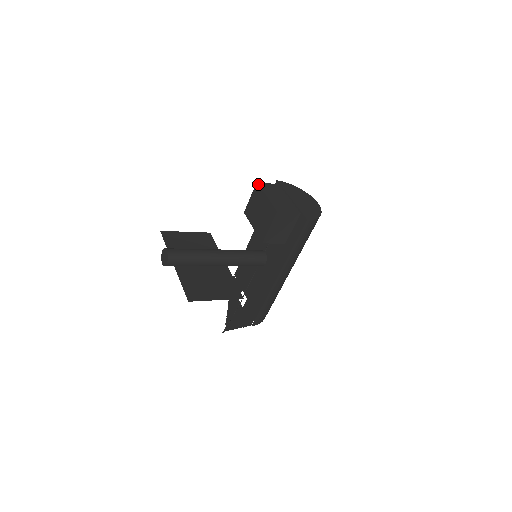
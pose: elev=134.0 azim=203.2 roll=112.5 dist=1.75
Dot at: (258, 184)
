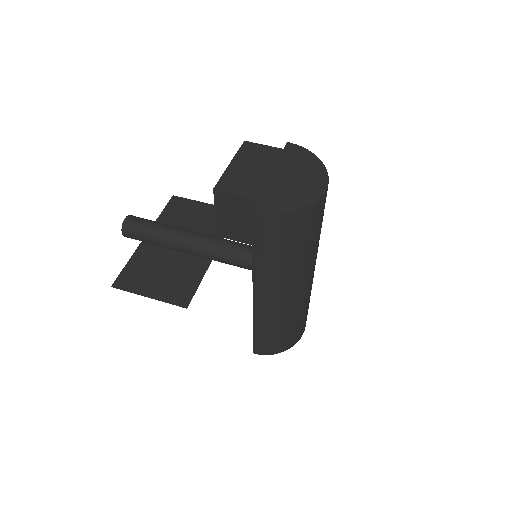
Dot at: occluded
